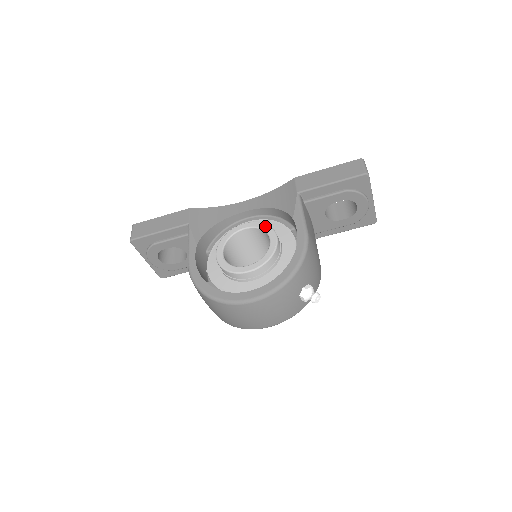
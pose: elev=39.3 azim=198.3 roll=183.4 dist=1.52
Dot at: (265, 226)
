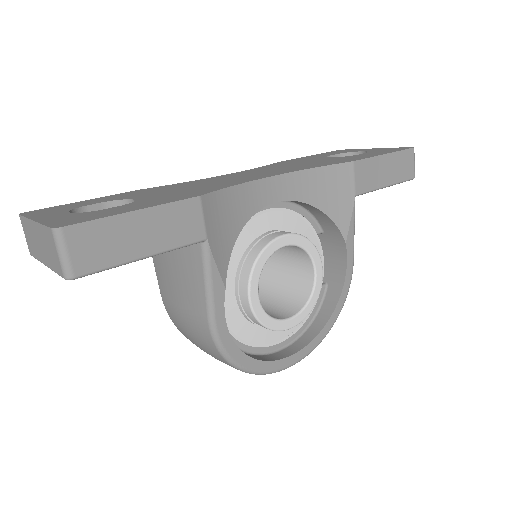
Dot at: (310, 246)
